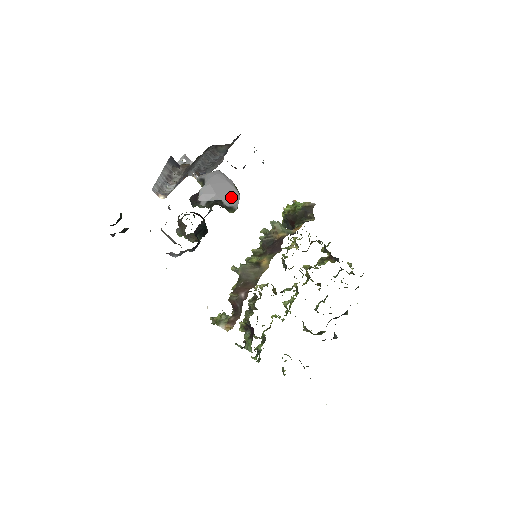
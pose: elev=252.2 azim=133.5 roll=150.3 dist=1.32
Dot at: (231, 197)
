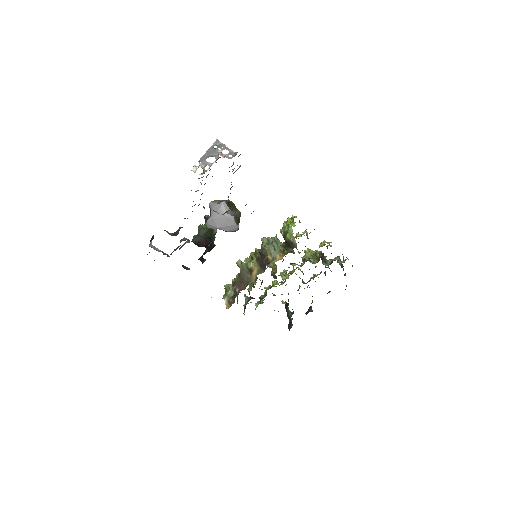
Dot at: (231, 227)
